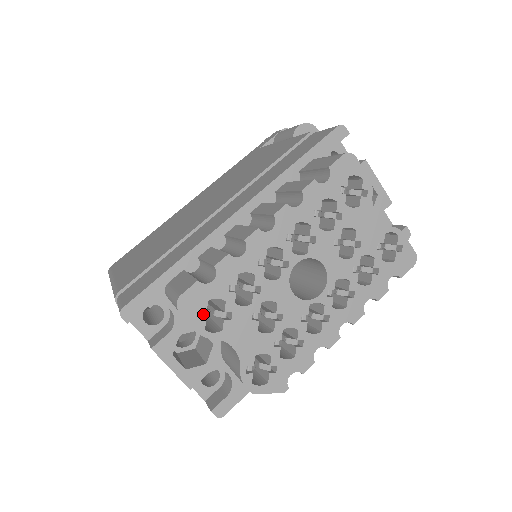
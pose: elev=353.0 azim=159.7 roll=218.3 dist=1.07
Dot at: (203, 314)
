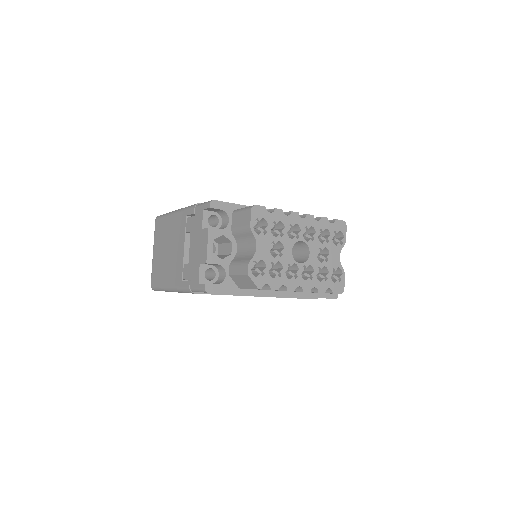
Dot at: (256, 222)
